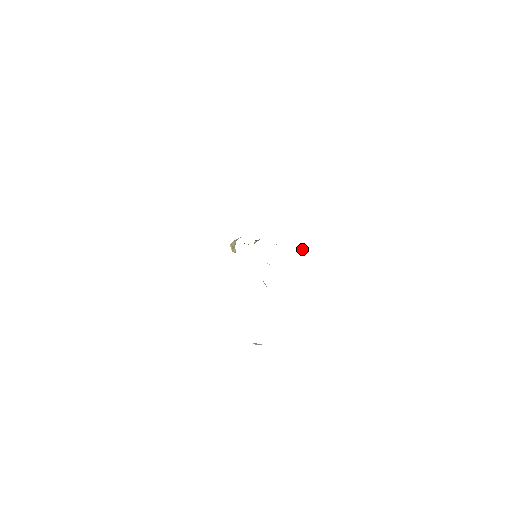
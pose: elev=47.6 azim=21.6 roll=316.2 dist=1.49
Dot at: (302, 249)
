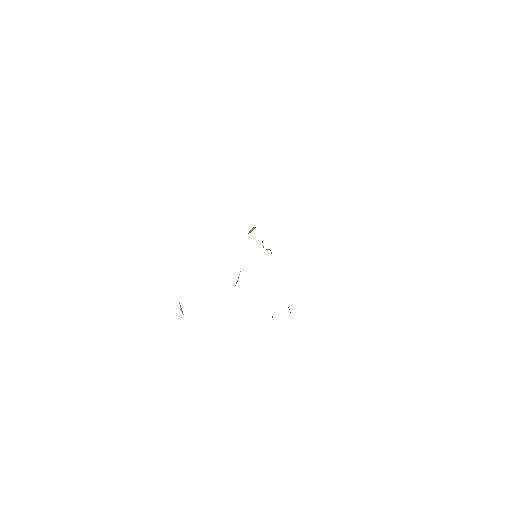
Dot at: occluded
